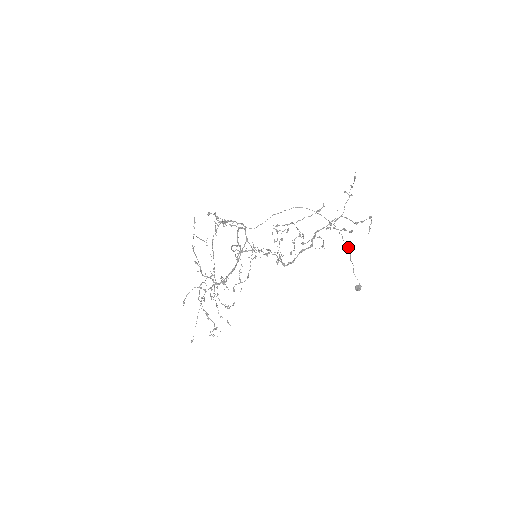
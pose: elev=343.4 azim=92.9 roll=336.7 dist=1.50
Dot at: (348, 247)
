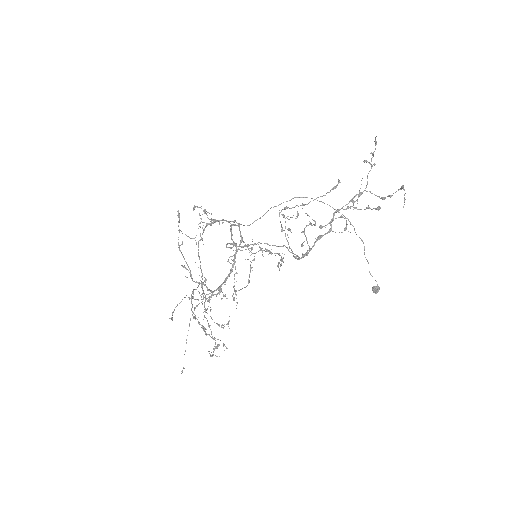
Dot at: occluded
